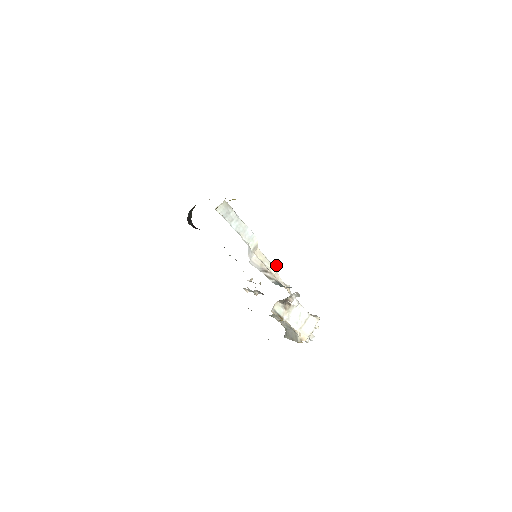
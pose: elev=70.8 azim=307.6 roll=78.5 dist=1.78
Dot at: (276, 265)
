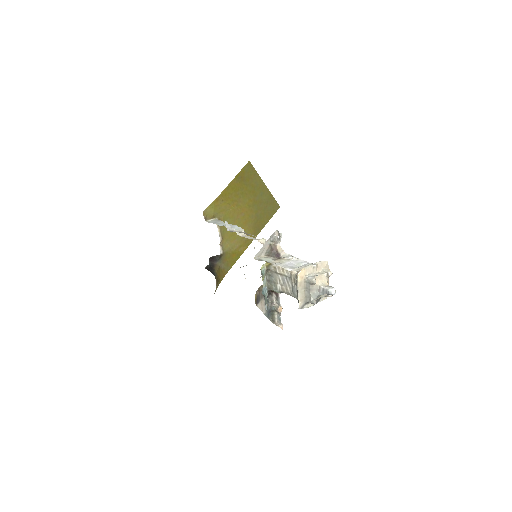
Dot at: (264, 239)
